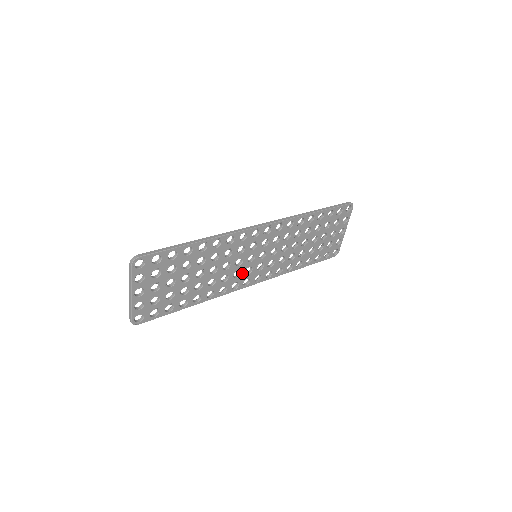
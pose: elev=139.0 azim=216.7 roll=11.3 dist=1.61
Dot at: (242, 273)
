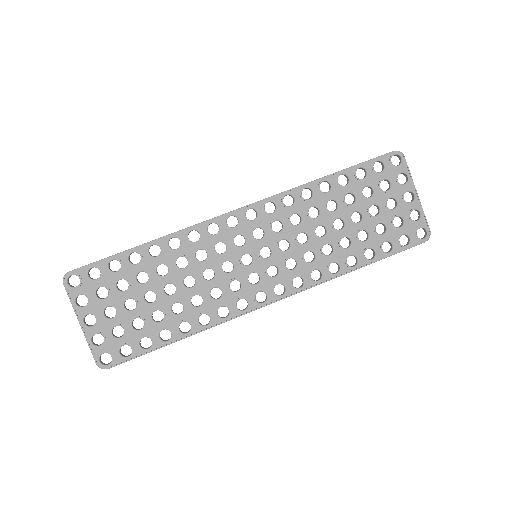
Dot at: (244, 284)
